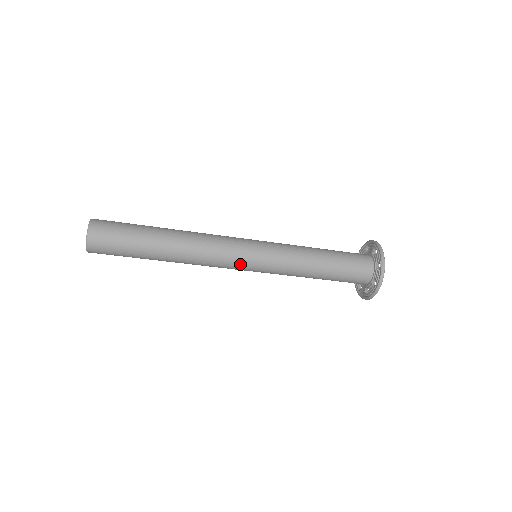
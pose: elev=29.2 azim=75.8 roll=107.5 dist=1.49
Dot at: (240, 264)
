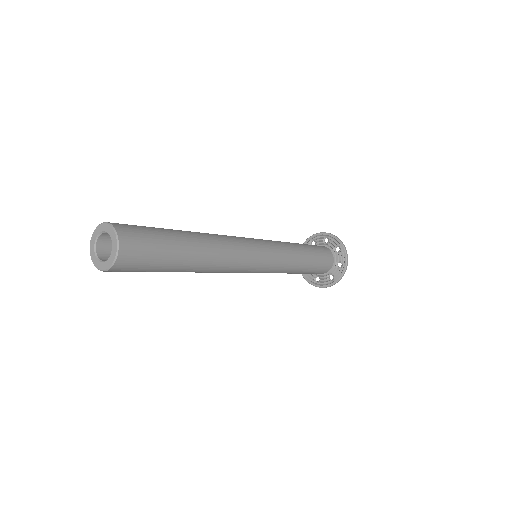
Dot at: (257, 261)
